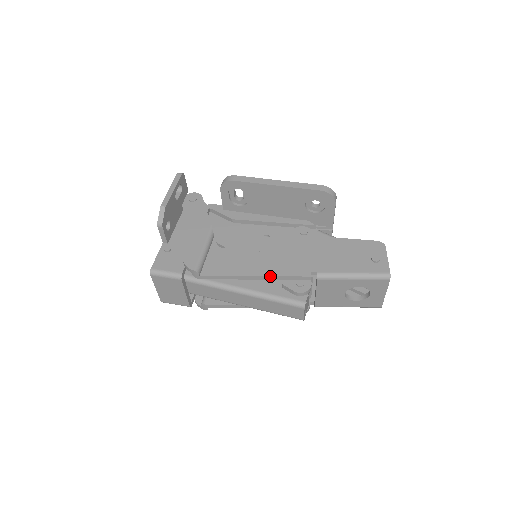
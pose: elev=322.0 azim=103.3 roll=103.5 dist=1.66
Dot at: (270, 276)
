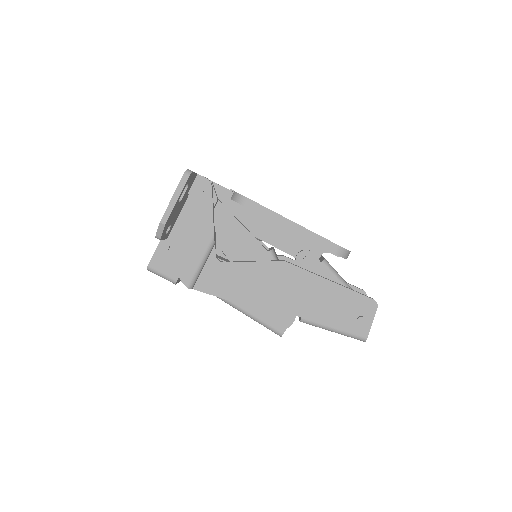
Dot at: (257, 309)
